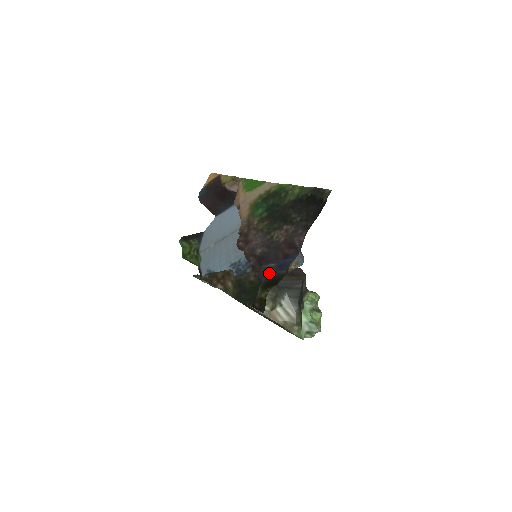
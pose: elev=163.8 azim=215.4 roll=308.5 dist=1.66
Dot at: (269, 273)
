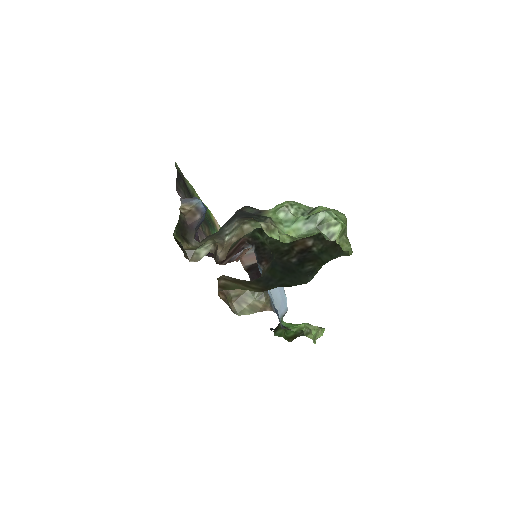
Dot at: (194, 234)
